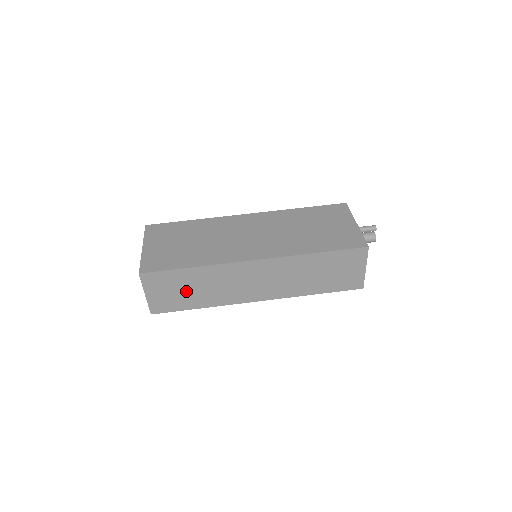
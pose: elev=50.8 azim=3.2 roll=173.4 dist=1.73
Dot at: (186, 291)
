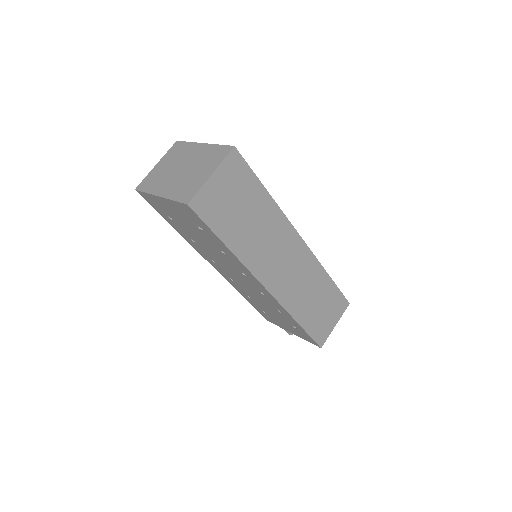
Dot at: (240, 213)
